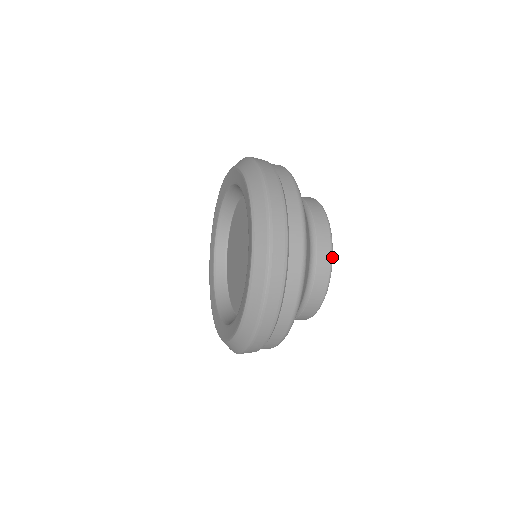
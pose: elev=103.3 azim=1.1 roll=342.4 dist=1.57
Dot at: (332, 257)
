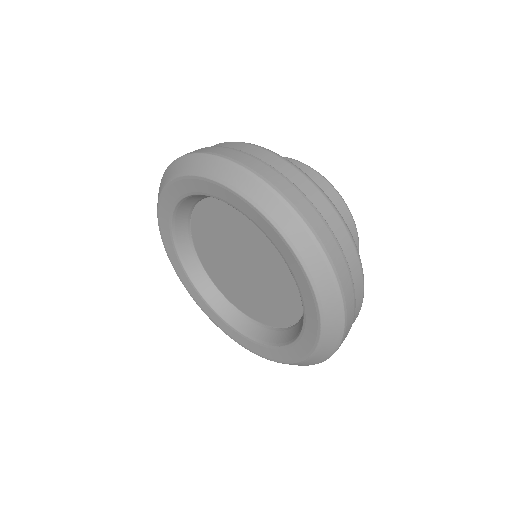
Dot at: occluded
